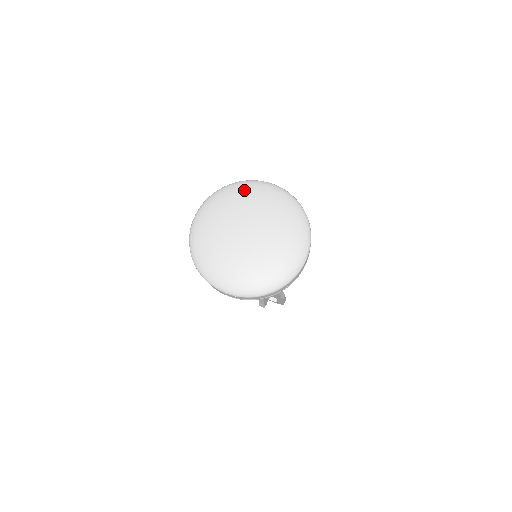
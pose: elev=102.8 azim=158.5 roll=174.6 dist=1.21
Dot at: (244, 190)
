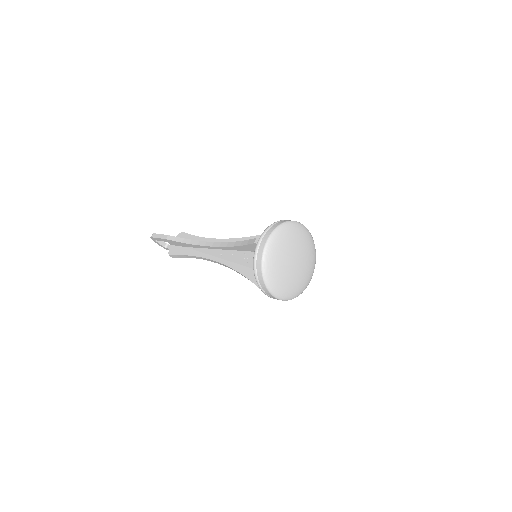
Dot at: (297, 230)
